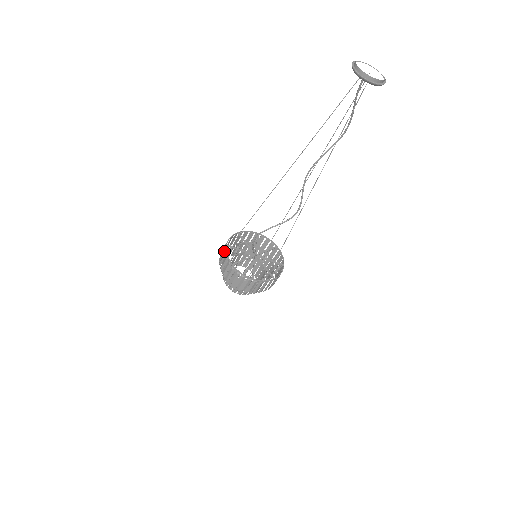
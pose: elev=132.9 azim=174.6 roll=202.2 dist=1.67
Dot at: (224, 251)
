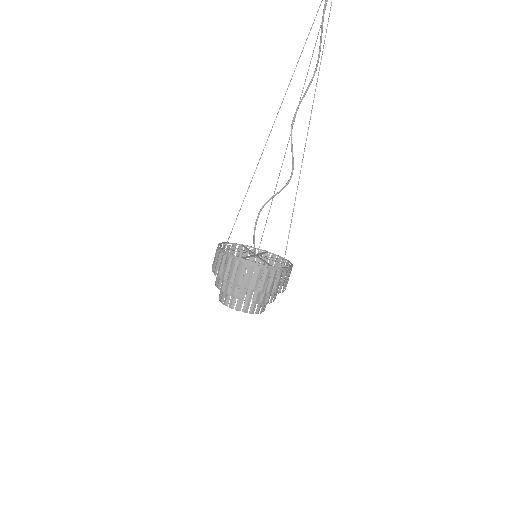
Dot at: (220, 256)
